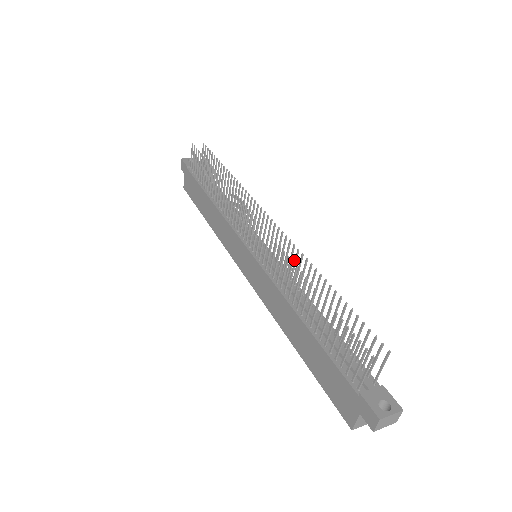
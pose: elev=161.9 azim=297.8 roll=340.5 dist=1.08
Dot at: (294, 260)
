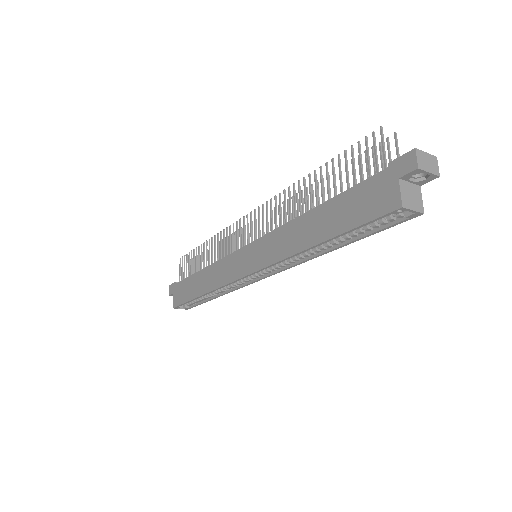
Dot at: occluded
